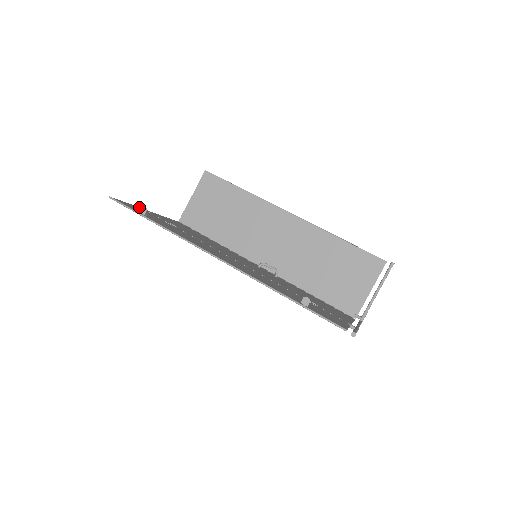
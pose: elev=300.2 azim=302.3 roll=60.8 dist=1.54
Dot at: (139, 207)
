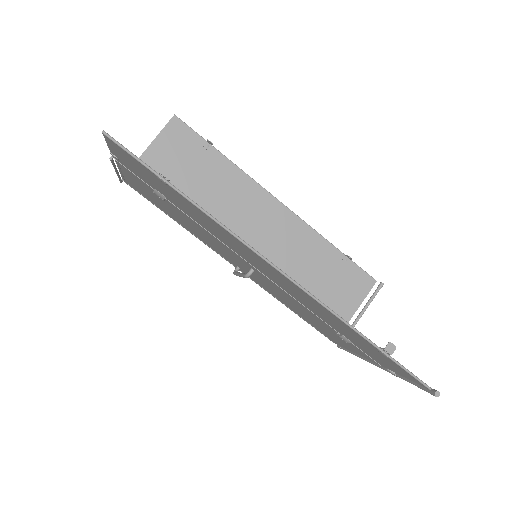
Dot at: occluded
